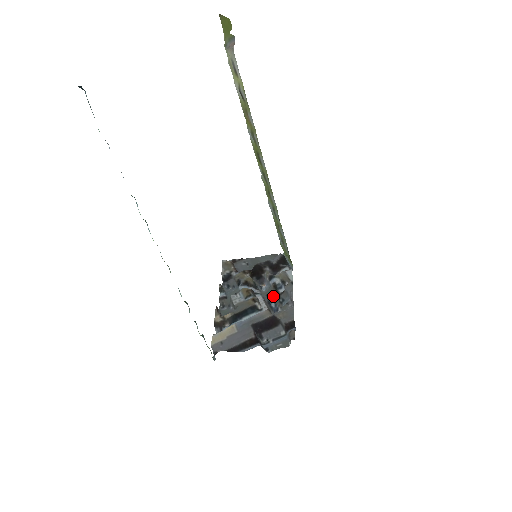
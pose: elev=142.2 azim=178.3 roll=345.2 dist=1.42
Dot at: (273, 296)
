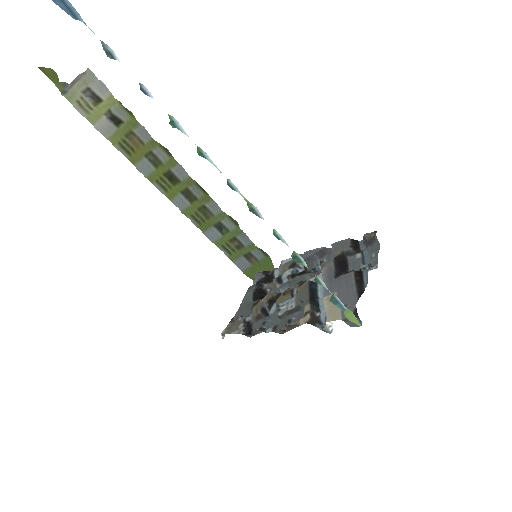
Dot at: (303, 278)
